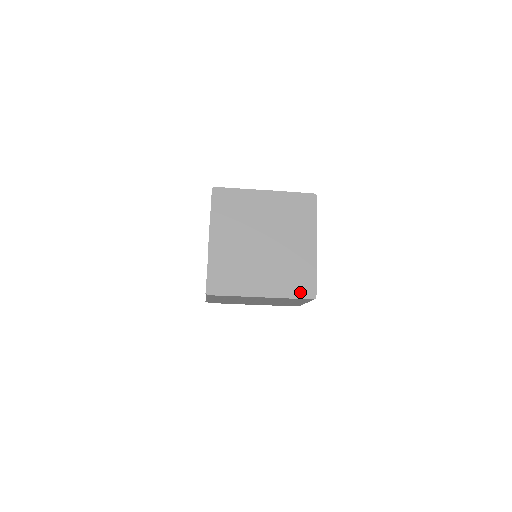
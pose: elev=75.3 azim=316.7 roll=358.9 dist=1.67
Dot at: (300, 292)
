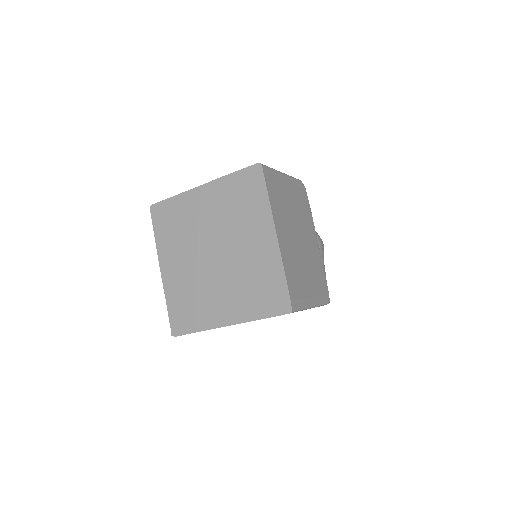
Dot at: (270, 308)
